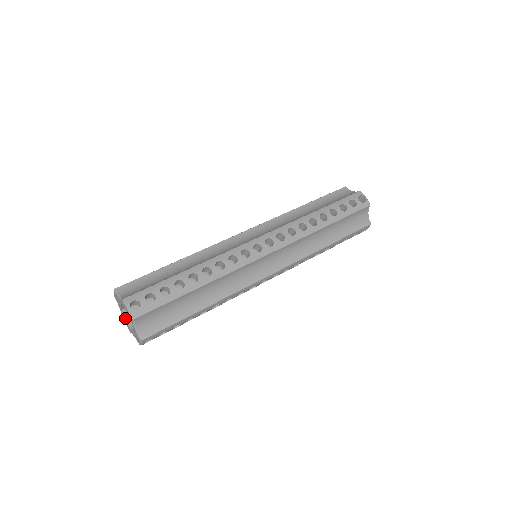
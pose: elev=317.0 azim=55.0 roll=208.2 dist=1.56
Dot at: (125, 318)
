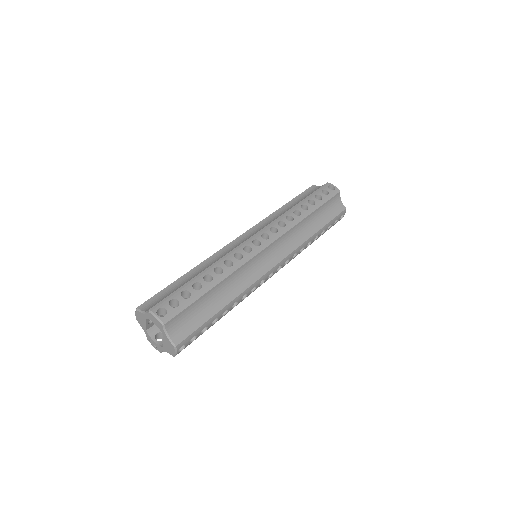
Dot at: (152, 338)
